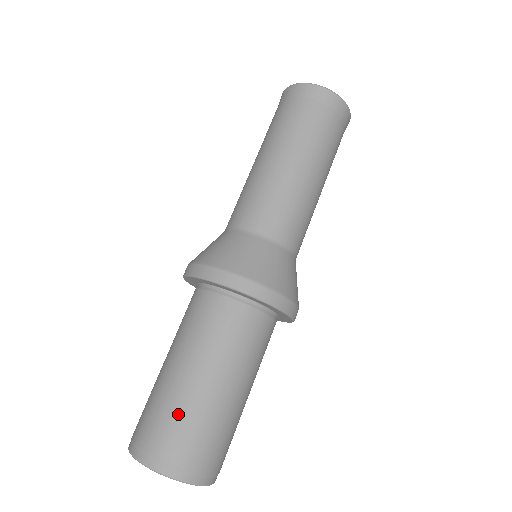
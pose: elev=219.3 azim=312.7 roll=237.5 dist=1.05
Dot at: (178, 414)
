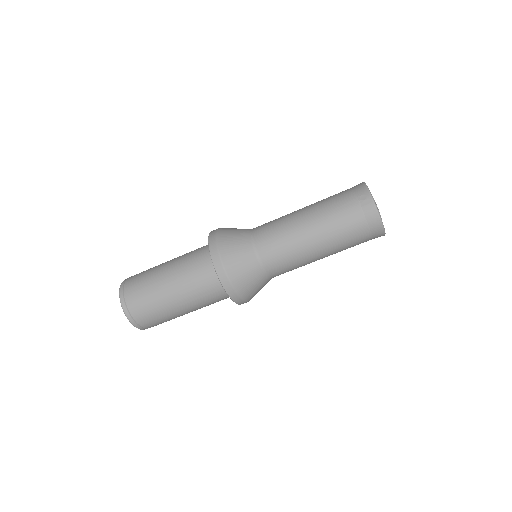
Dot at: (157, 311)
